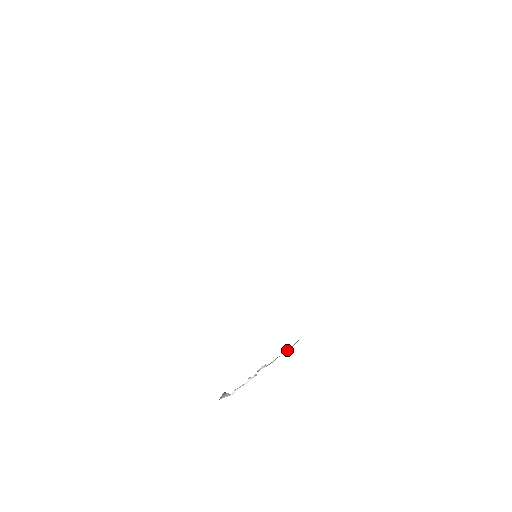
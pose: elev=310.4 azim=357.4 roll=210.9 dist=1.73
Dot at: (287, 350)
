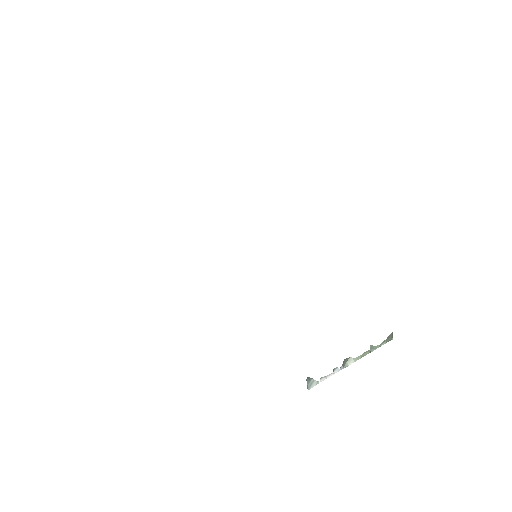
Dot at: (377, 347)
